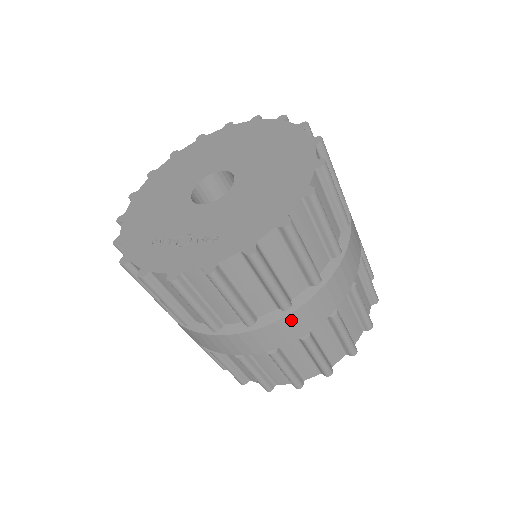
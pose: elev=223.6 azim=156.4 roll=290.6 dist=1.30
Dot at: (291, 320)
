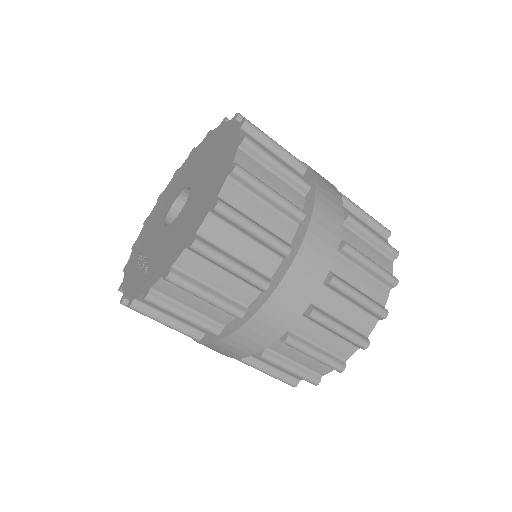
Dot at: (229, 343)
